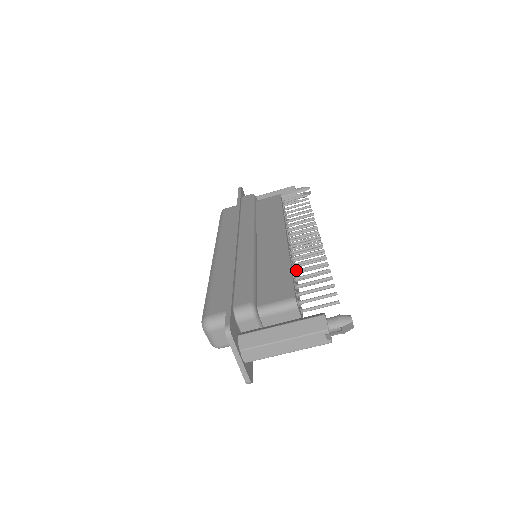
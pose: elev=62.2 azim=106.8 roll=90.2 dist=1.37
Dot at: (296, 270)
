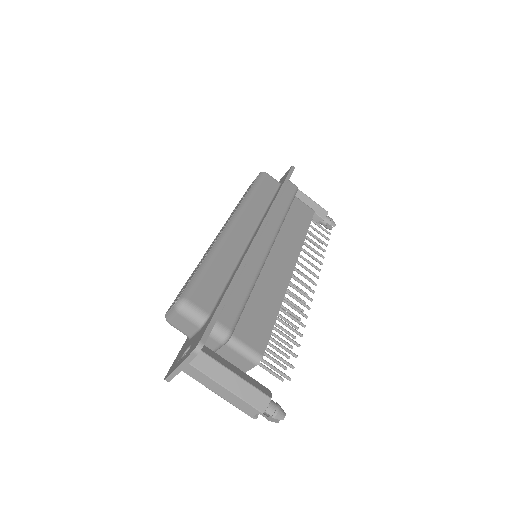
Dot at: (277, 317)
